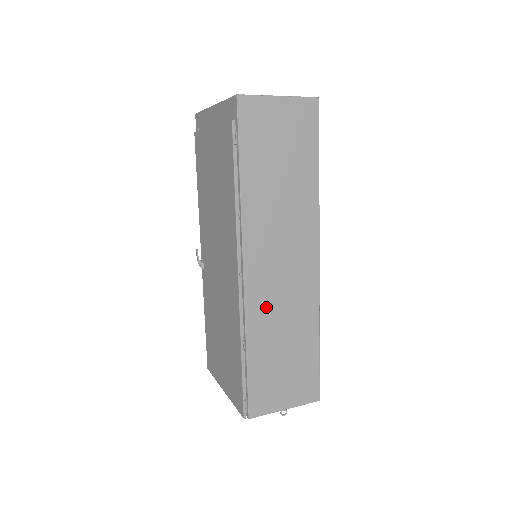
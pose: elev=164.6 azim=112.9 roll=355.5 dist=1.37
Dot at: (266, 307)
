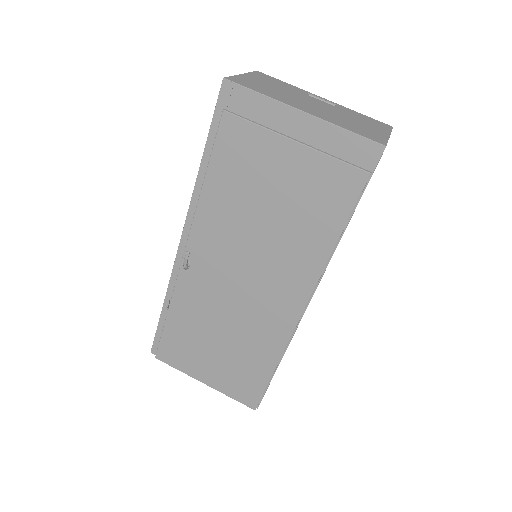
Dot at: occluded
